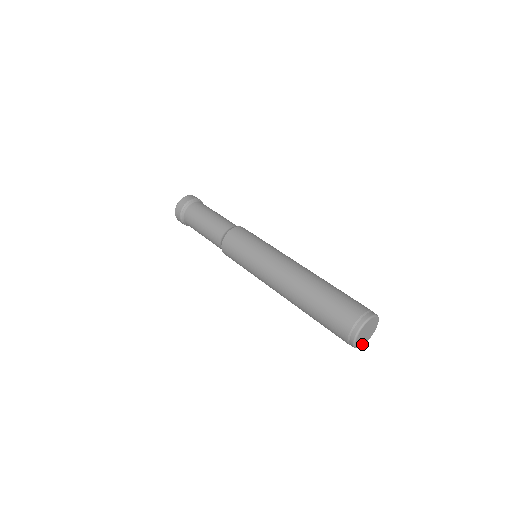
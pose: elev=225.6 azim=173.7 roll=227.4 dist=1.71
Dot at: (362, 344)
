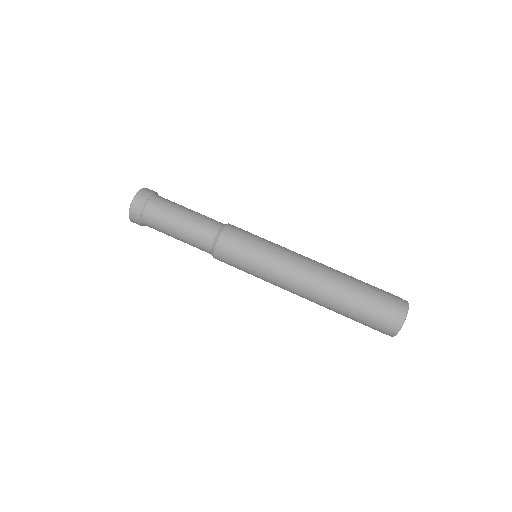
Dot at: occluded
